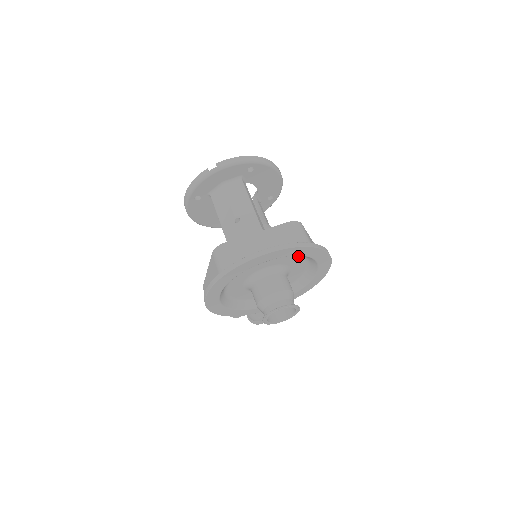
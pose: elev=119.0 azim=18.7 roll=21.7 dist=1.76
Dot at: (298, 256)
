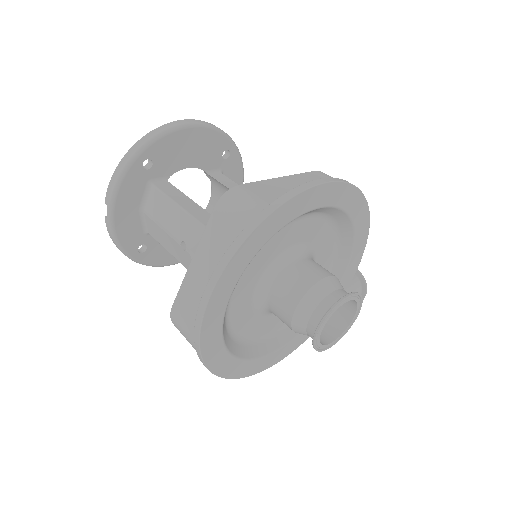
Dot at: (283, 228)
